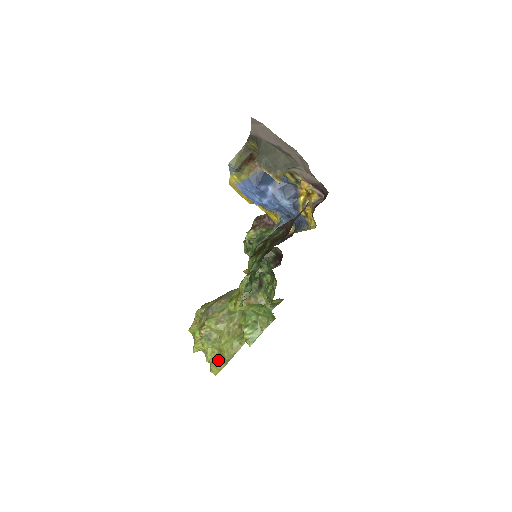
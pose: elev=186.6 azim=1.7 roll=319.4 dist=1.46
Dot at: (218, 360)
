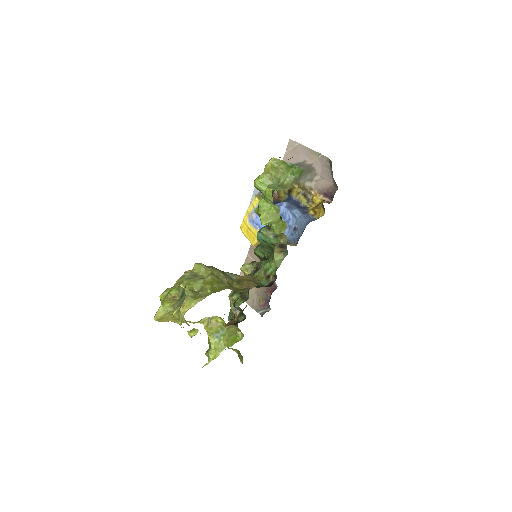
Dot at: (196, 295)
